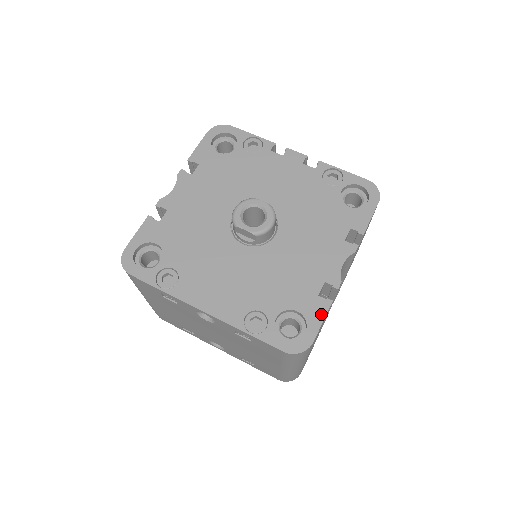
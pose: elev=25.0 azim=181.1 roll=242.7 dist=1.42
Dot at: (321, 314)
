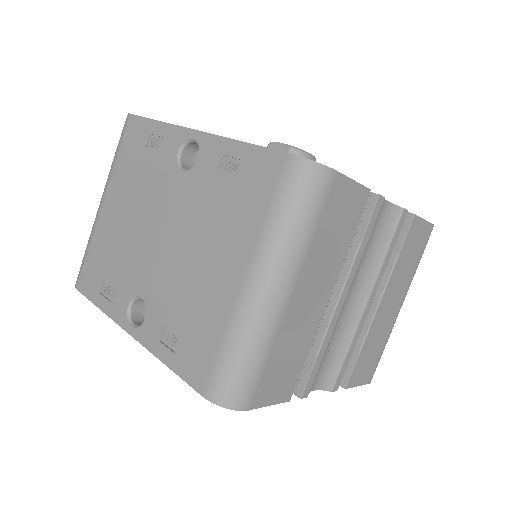
Dot at: occluded
